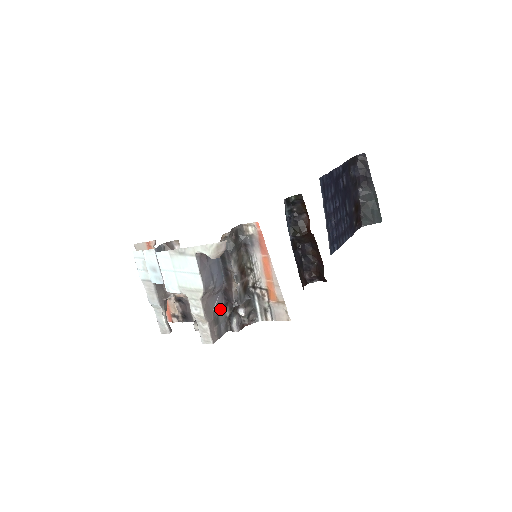
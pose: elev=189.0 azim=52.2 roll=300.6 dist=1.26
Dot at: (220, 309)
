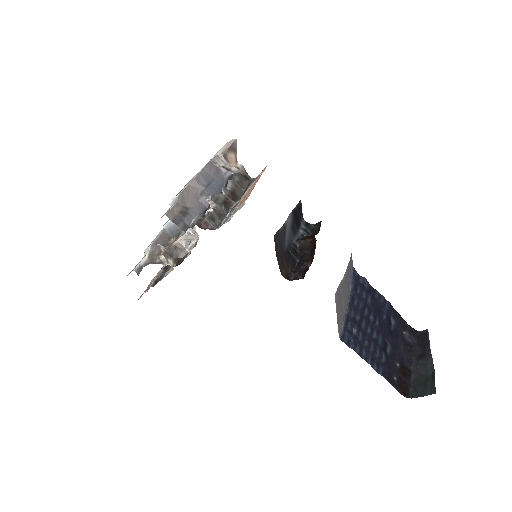
Dot at: (194, 215)
